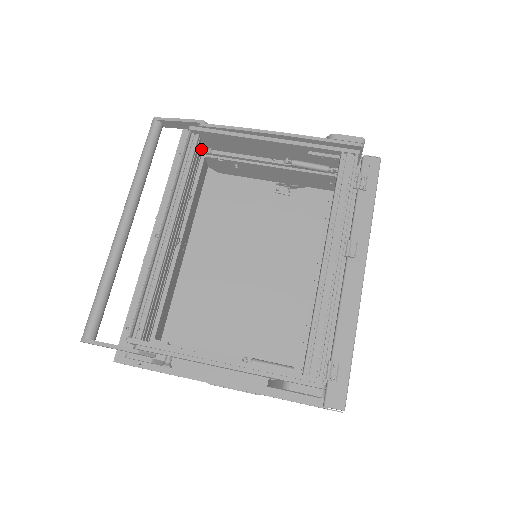
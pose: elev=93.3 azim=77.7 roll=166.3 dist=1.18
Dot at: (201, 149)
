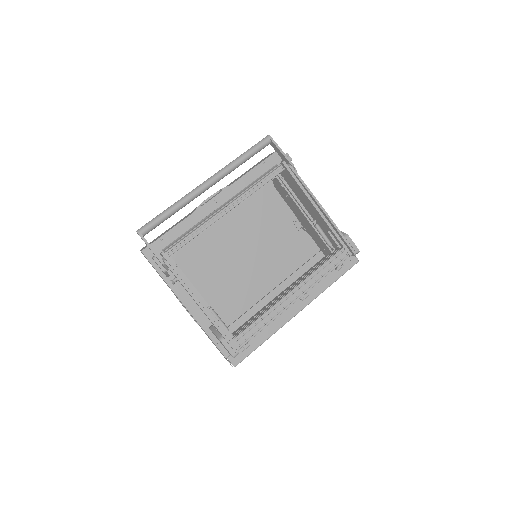
Dot at: occluded
